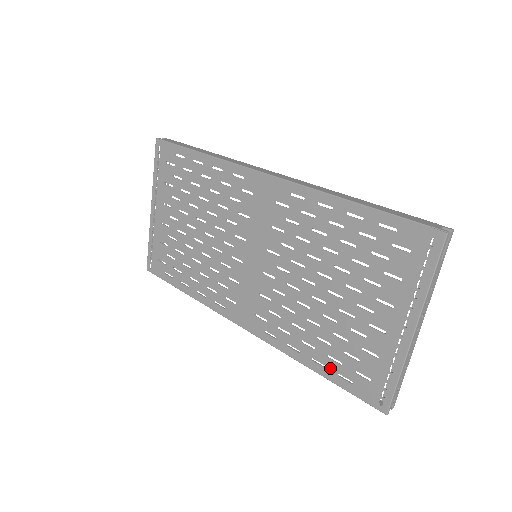
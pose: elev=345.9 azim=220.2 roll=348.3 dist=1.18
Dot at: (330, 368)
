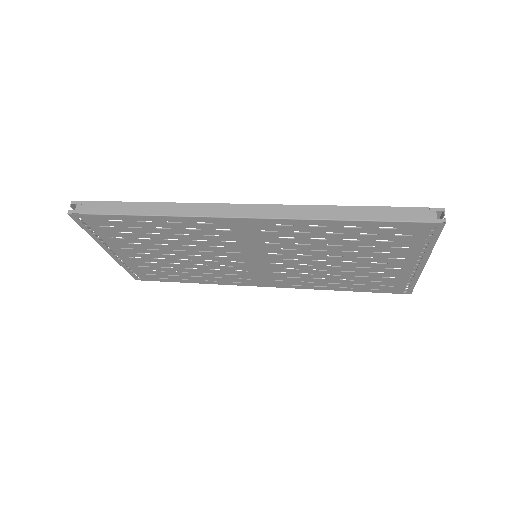
Dot at: (357, 288)
